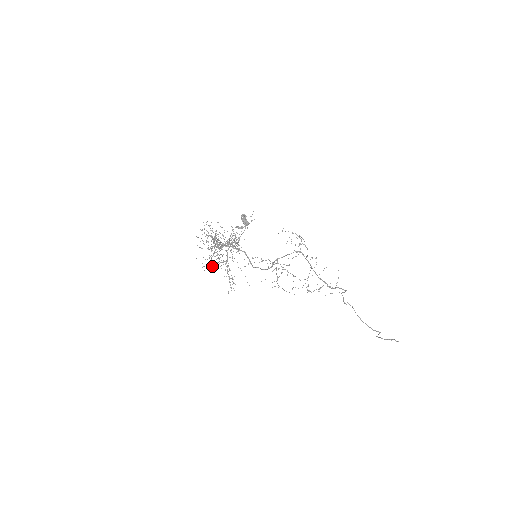
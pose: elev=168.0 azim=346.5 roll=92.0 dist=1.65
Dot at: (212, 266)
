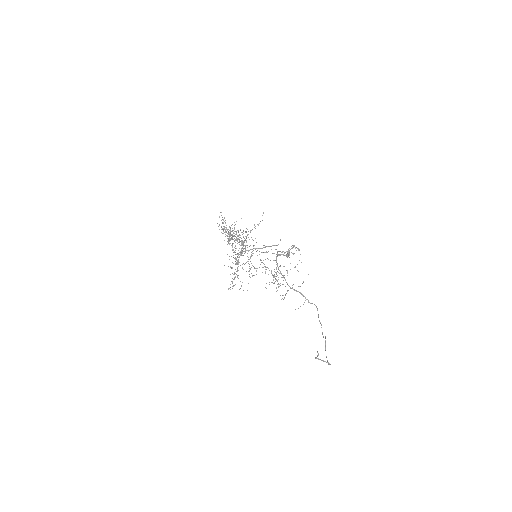
Dot at: occluded
